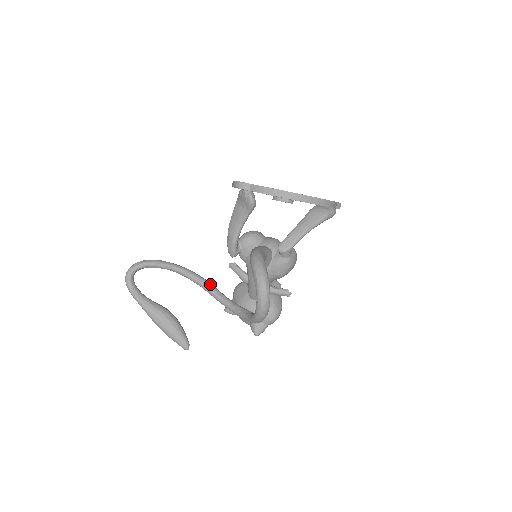
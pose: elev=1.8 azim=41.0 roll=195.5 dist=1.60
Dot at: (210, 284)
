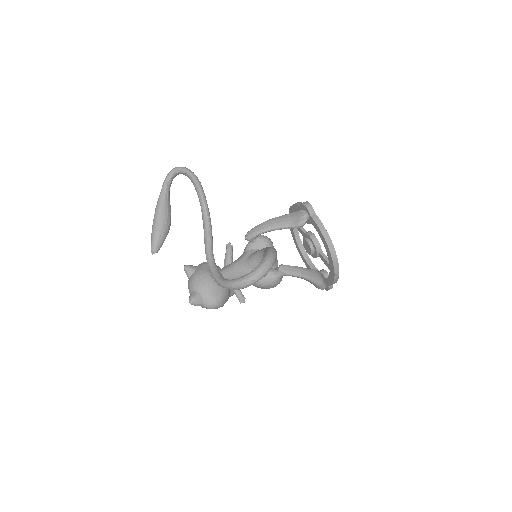
Dot at: (212, 236)
